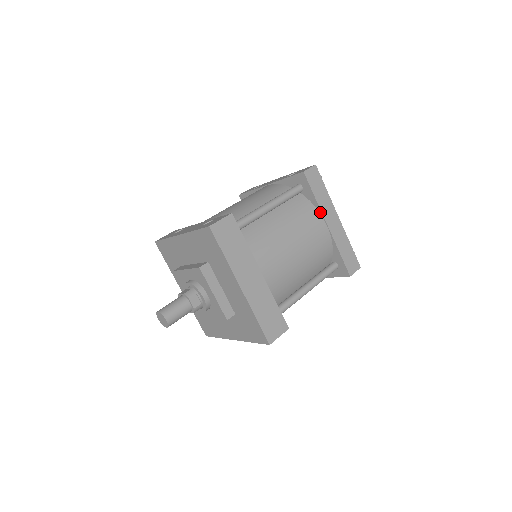
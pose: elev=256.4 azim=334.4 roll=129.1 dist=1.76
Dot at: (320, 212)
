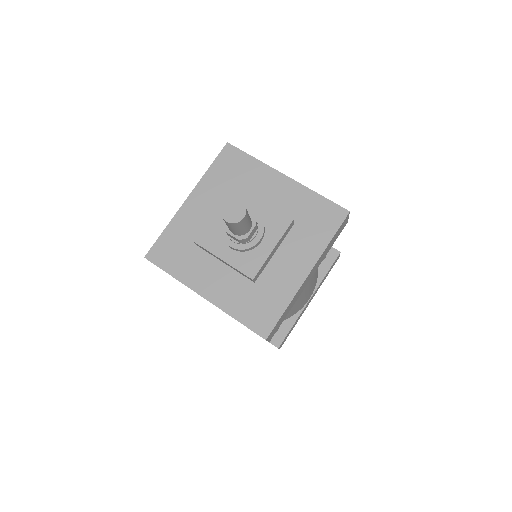
Dot at: (317, 286)
